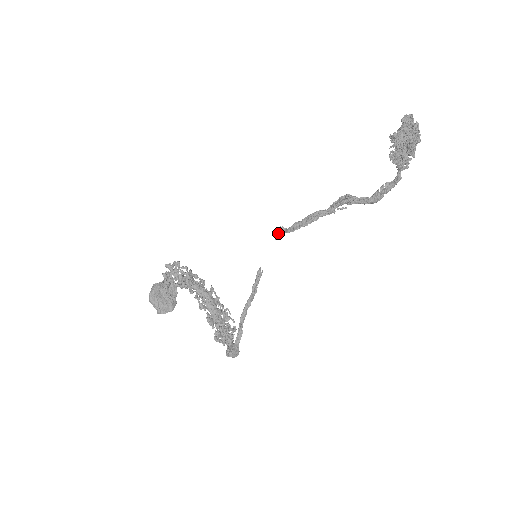
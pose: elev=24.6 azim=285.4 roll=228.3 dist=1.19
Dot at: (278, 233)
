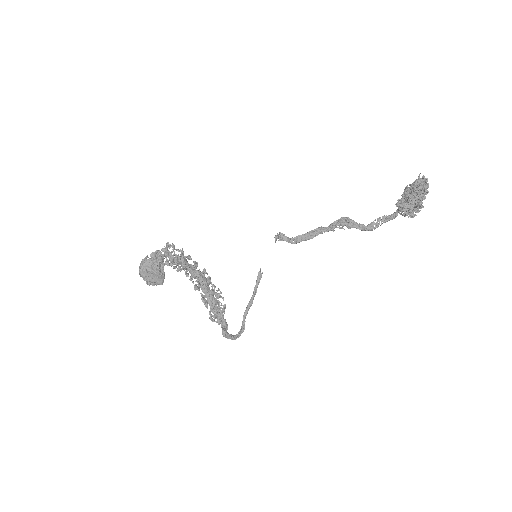
Dot at: (279, 239)
